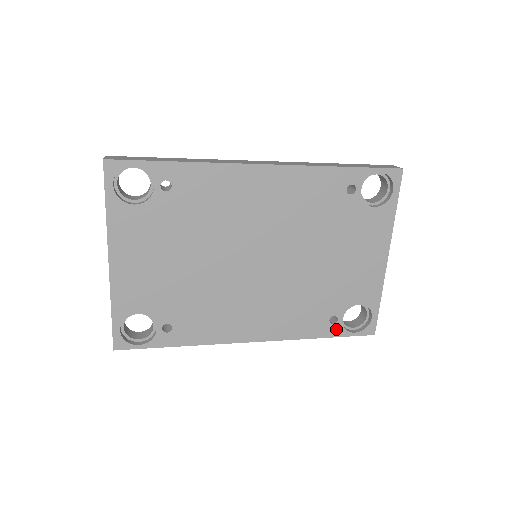
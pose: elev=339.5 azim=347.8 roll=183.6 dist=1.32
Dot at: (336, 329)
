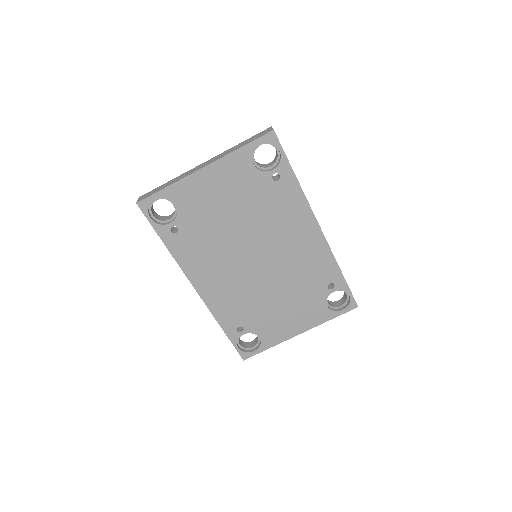
Dot at: (234, 335)
